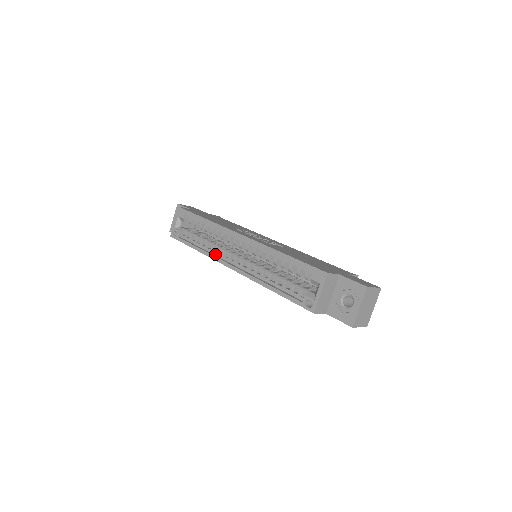
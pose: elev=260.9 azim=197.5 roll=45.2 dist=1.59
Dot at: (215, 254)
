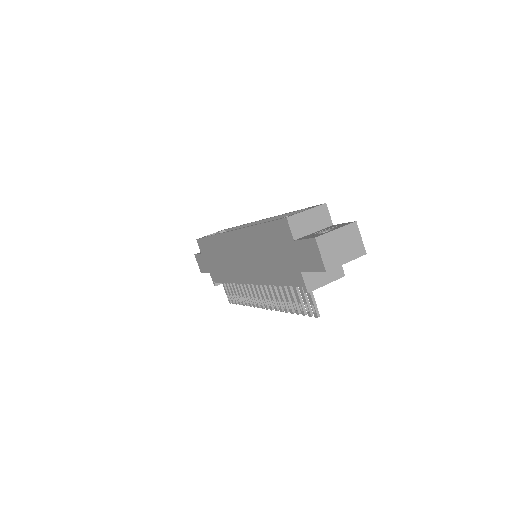
Dot at: occluded
